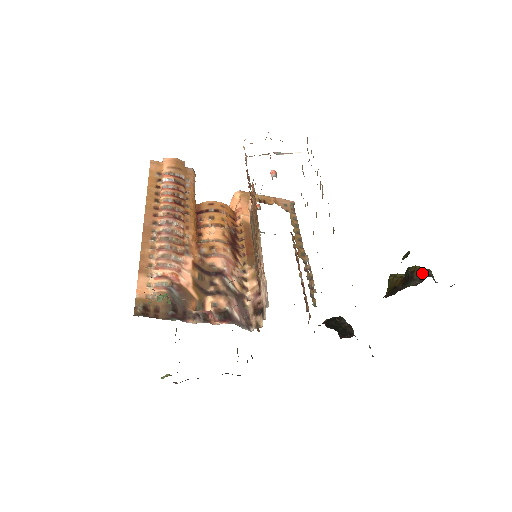
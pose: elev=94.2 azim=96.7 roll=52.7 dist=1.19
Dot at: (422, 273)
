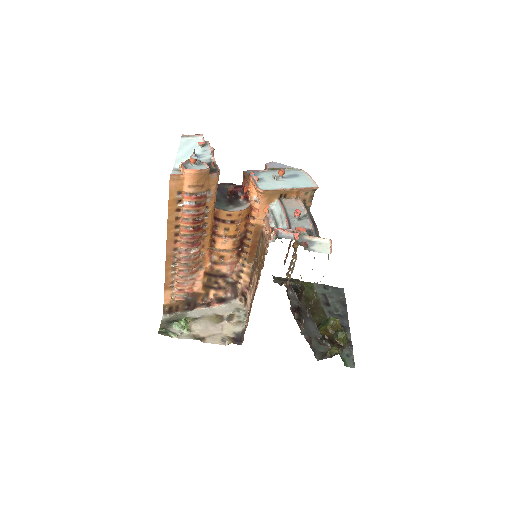
Dot at: (340, 346)
